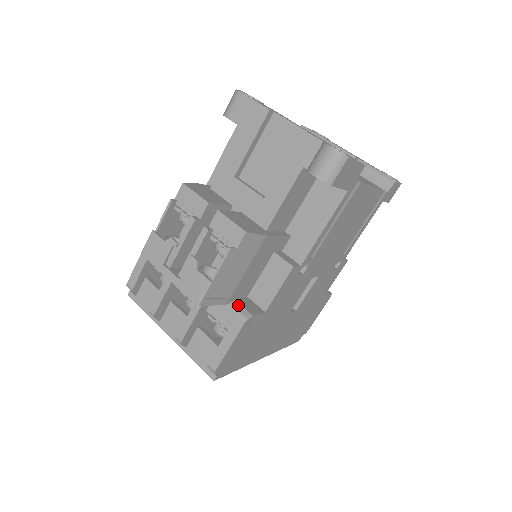
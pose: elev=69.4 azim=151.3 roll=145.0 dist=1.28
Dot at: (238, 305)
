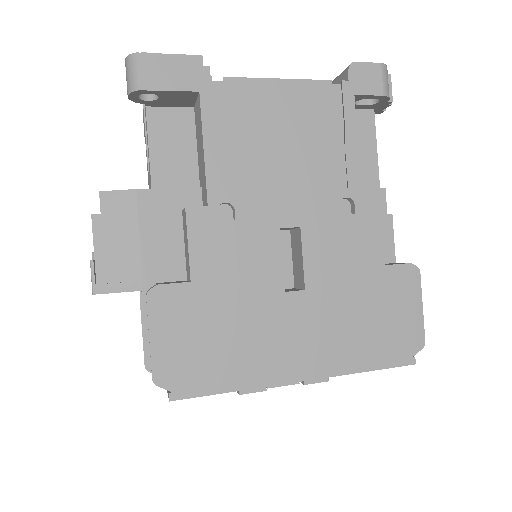
Dot at: occluded
